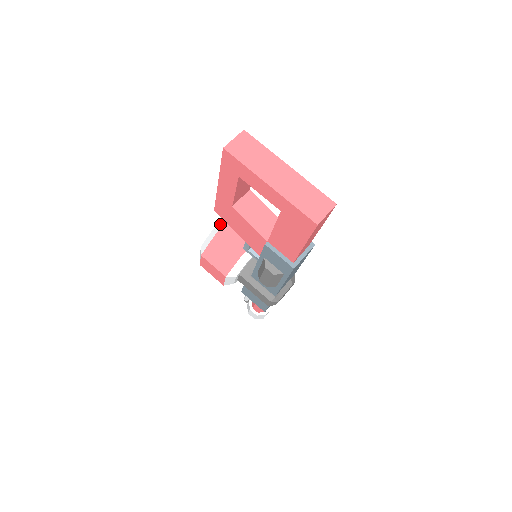
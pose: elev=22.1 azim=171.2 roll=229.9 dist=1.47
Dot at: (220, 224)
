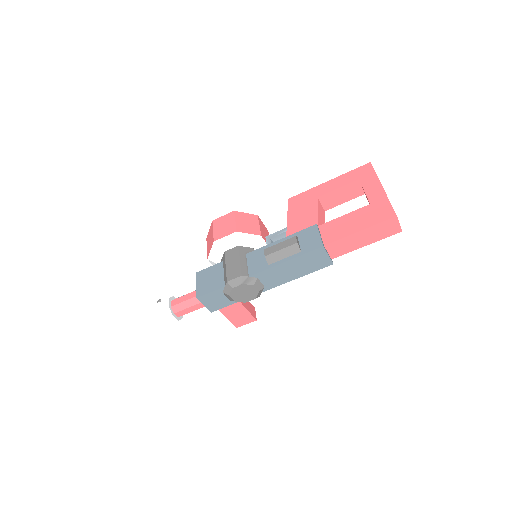
Dot at: occluded
